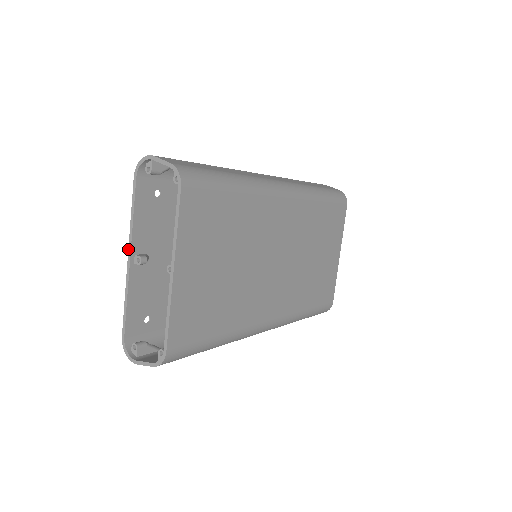
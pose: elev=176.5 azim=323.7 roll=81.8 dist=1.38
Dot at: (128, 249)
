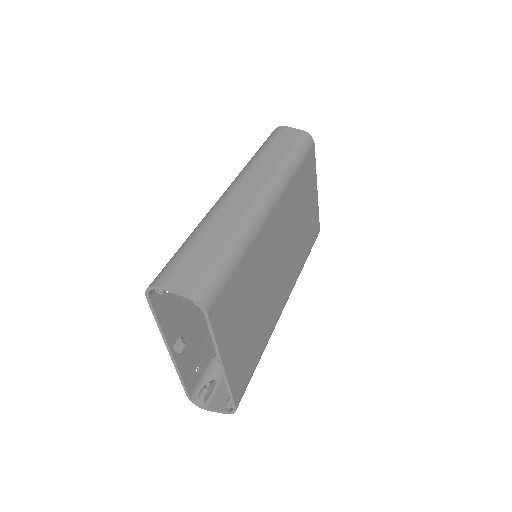
Dot at: occluded
